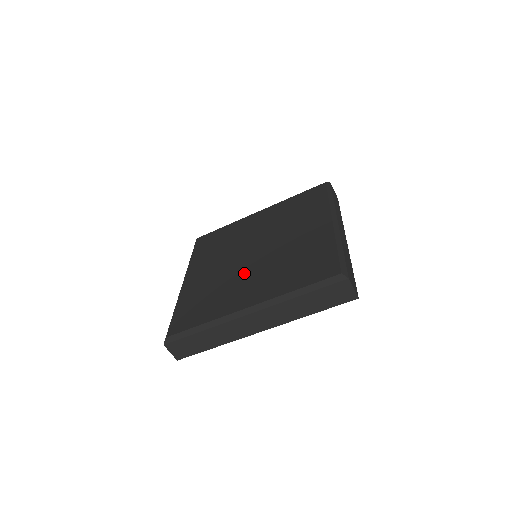
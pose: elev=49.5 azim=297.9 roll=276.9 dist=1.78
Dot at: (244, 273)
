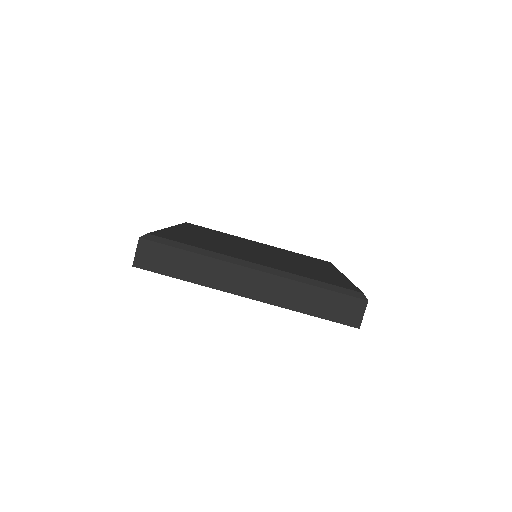
Dot at: (248, 252)
